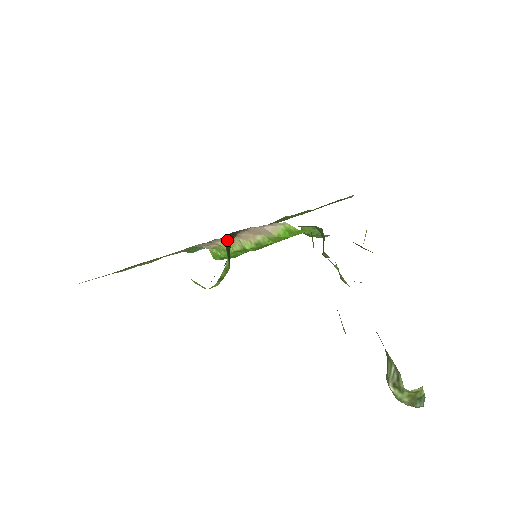
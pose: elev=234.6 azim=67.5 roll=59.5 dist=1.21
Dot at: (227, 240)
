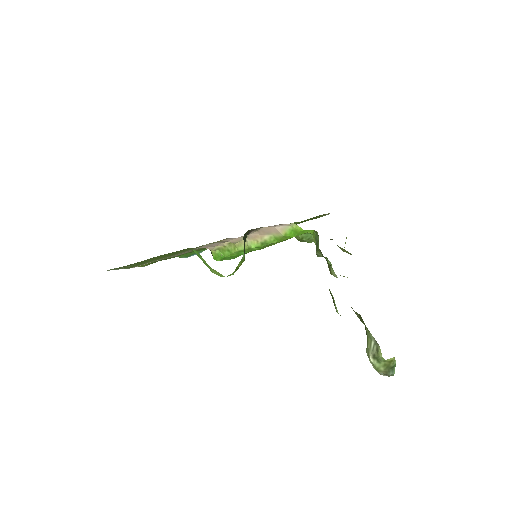
Dot at: (244, 236)
